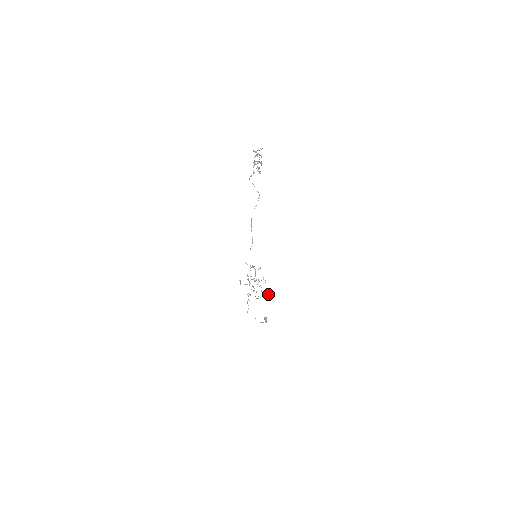
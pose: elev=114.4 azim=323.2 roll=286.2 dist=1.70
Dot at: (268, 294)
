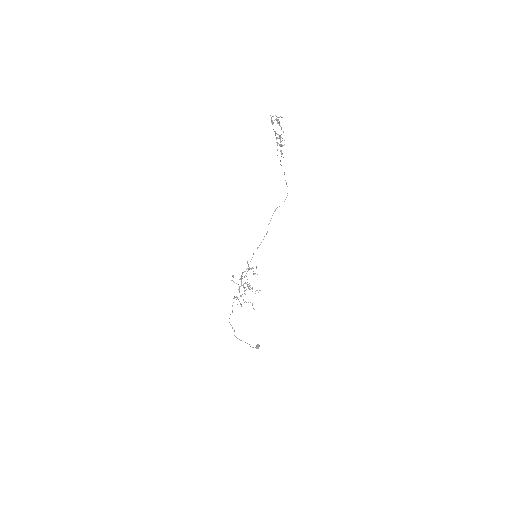
Dot at: occluded
